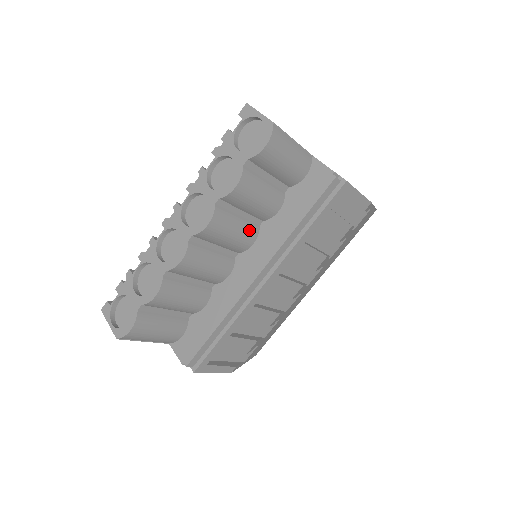
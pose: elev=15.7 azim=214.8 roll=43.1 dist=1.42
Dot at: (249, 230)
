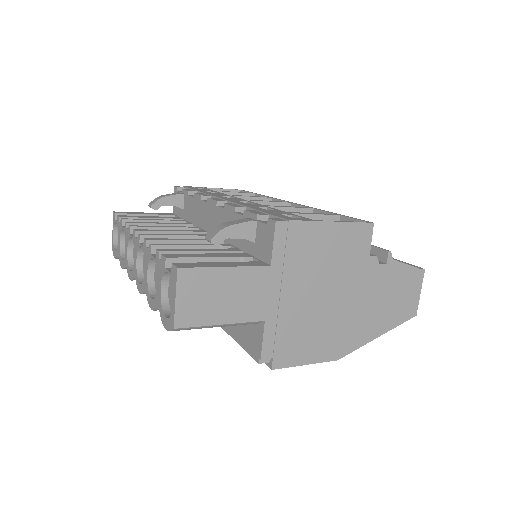
Dot at: occluded
